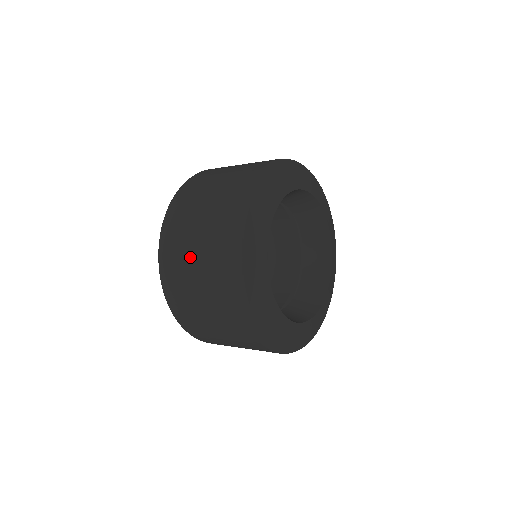
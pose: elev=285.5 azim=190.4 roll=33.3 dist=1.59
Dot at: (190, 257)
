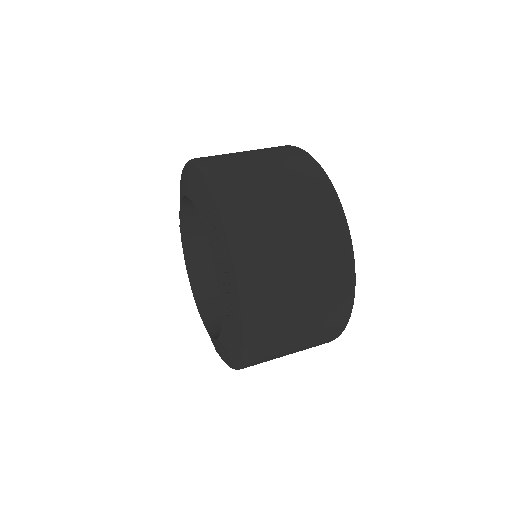
Dot at: (290, 349)
